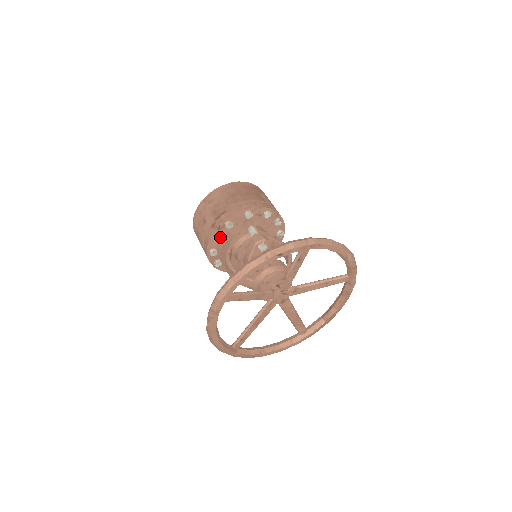
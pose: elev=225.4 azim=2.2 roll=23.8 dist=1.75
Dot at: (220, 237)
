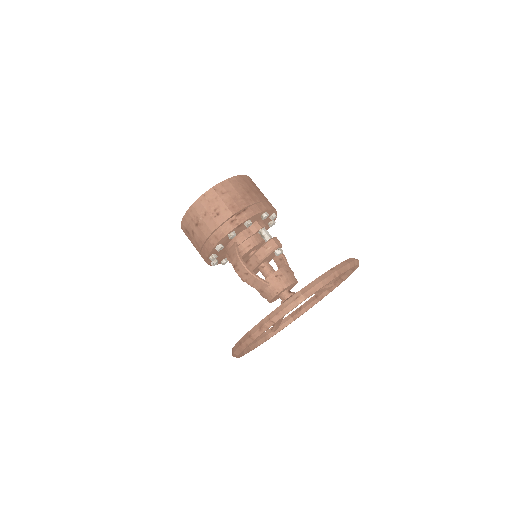
Dot at: occluded
